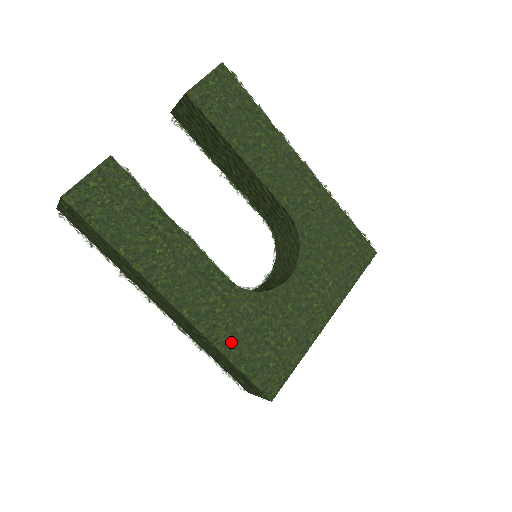
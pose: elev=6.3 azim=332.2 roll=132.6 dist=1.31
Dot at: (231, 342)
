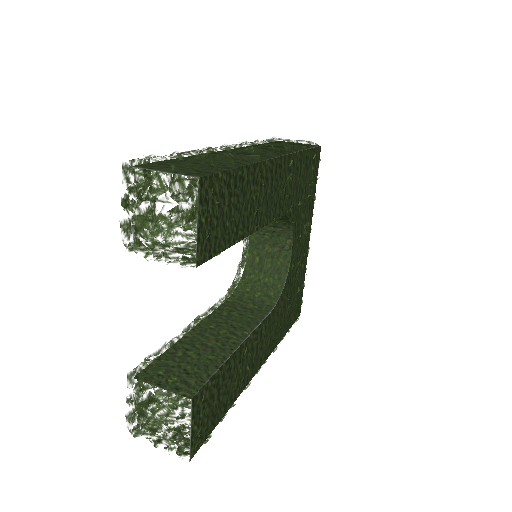
Dot at: (282, 330)
